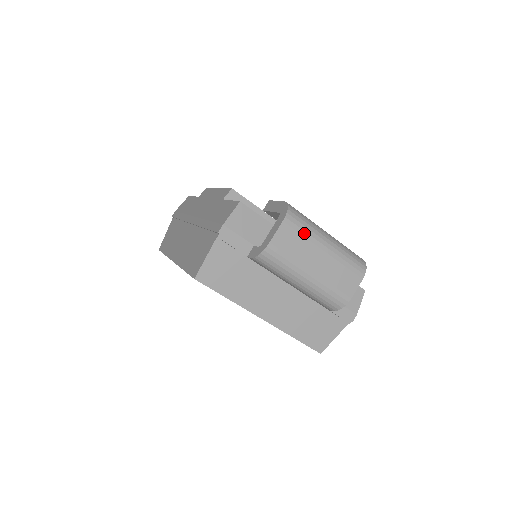
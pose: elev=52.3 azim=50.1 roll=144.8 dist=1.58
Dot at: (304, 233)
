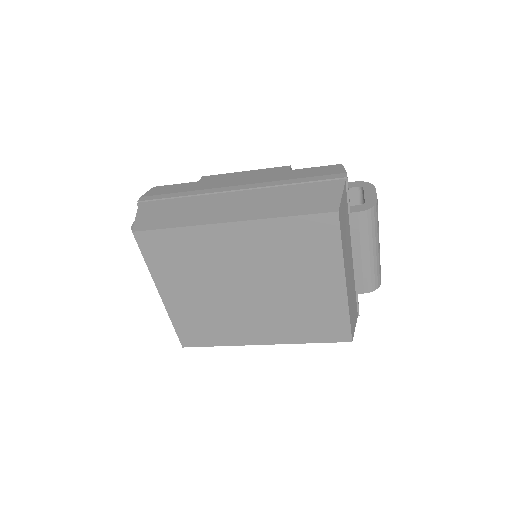
Dot at: occluded
